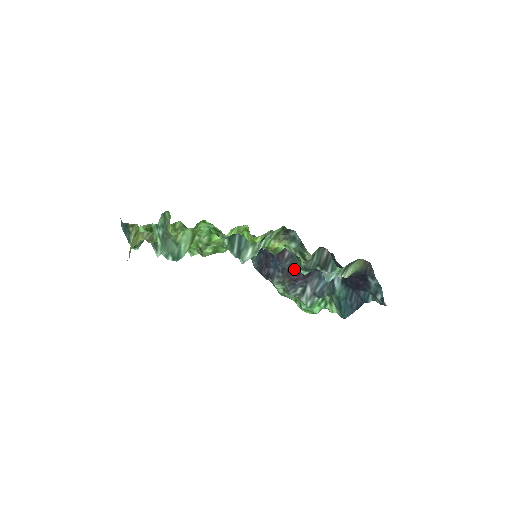
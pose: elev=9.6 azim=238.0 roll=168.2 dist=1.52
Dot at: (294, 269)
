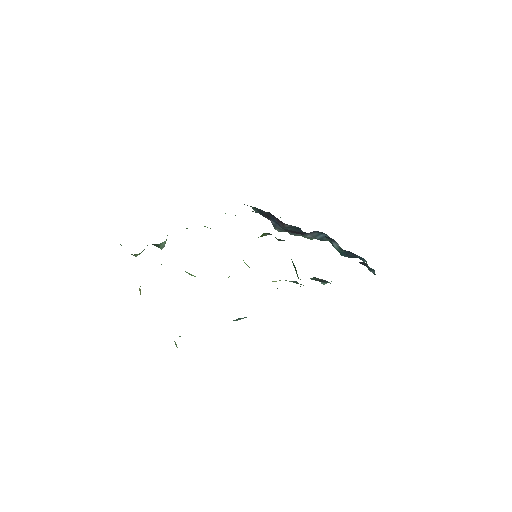
Dot at: occluded
